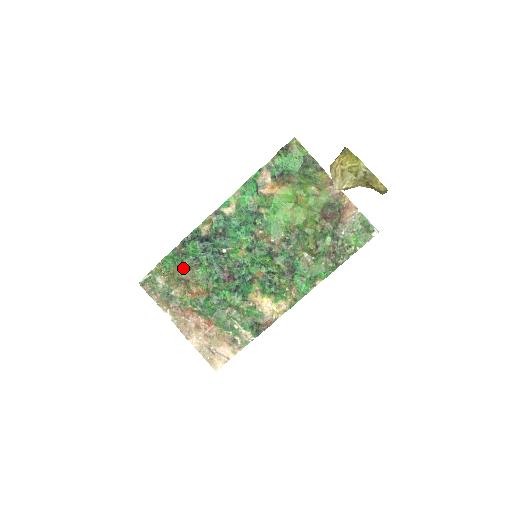
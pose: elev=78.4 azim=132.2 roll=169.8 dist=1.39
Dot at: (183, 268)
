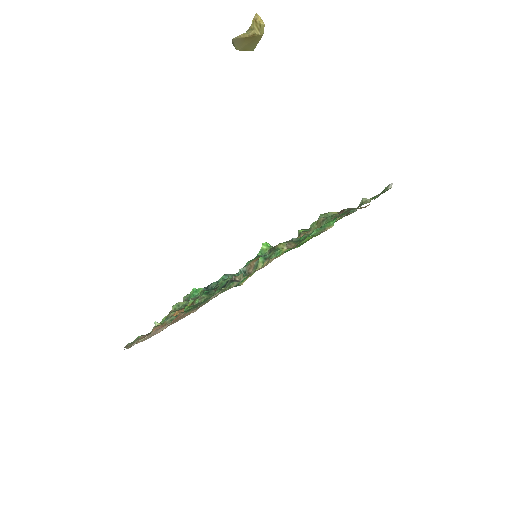
Dot at: (177, 307)
